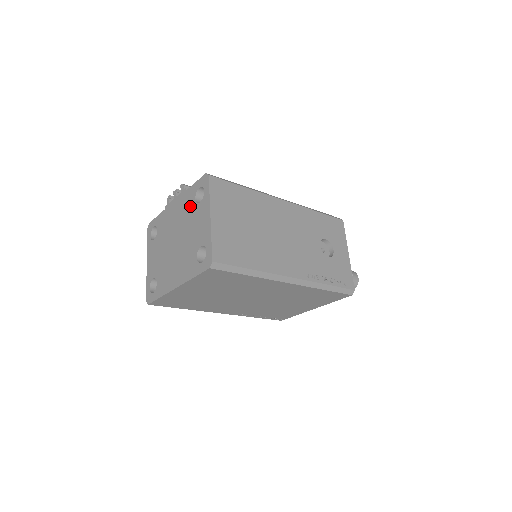
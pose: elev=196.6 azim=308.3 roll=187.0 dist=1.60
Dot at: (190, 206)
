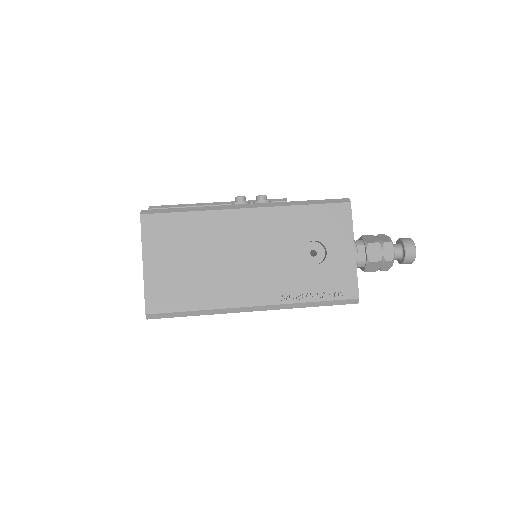
Dot at: occluded
